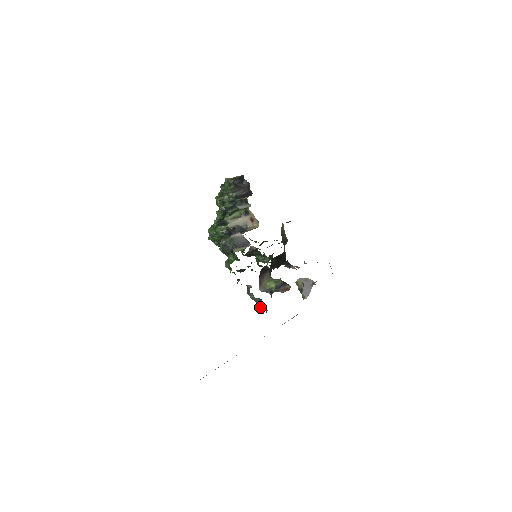
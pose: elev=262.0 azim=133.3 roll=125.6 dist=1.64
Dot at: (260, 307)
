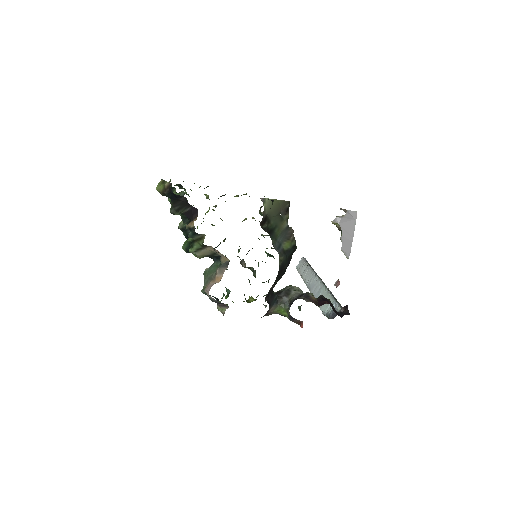
Dot at: occluded
